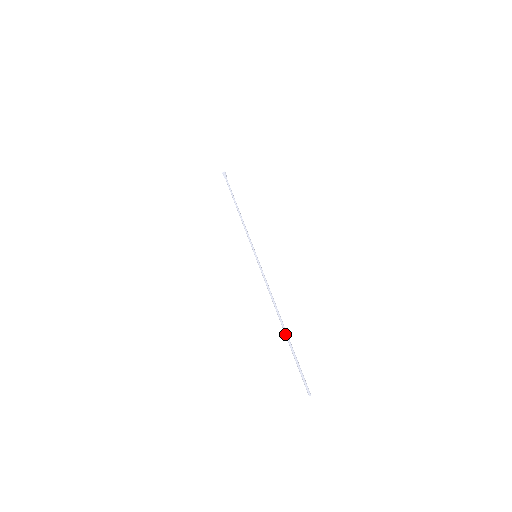
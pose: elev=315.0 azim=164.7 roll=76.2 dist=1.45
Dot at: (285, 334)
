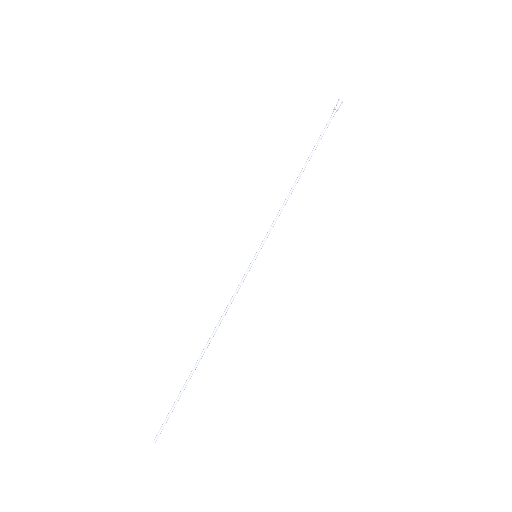
Dot at: occluded
